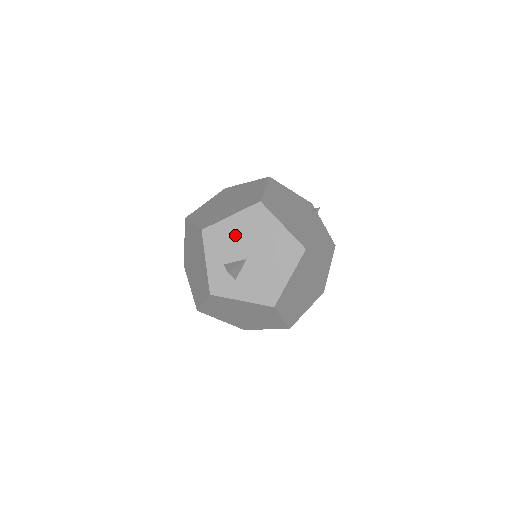
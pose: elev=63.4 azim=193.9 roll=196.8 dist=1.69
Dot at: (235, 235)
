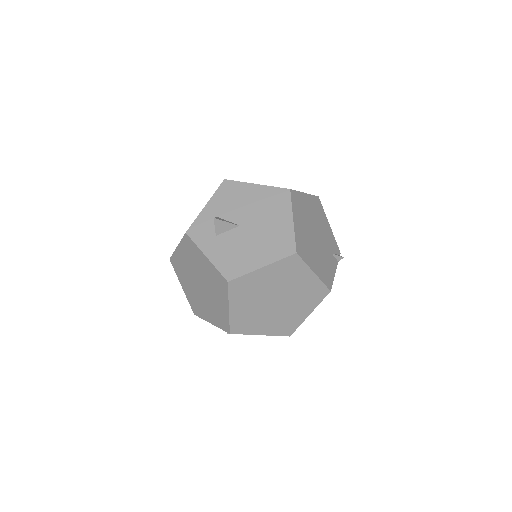
Dot at: (247, 201)
